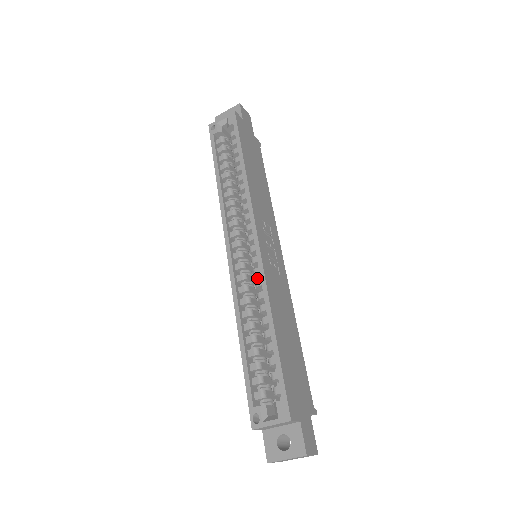
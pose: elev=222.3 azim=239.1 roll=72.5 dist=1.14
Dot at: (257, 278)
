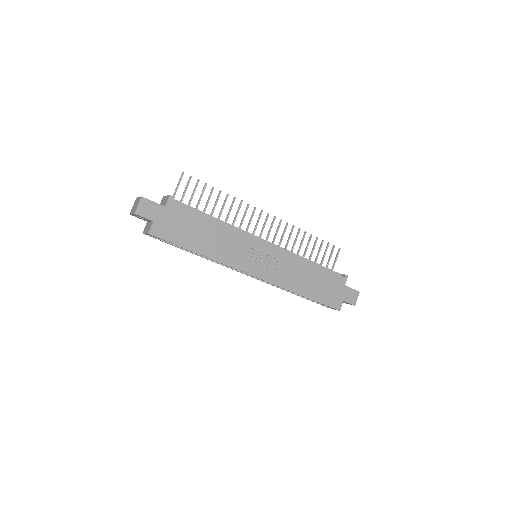
Dot at: occluded
